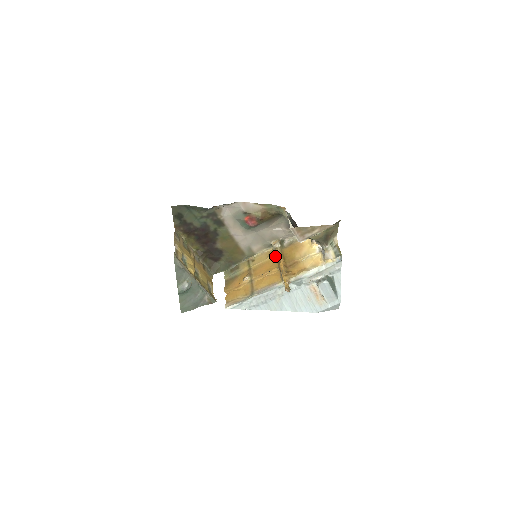
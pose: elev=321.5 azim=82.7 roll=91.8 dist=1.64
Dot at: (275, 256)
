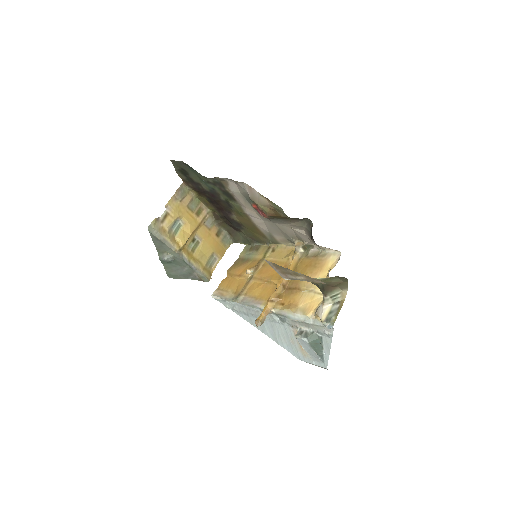
Dot at: occluded
